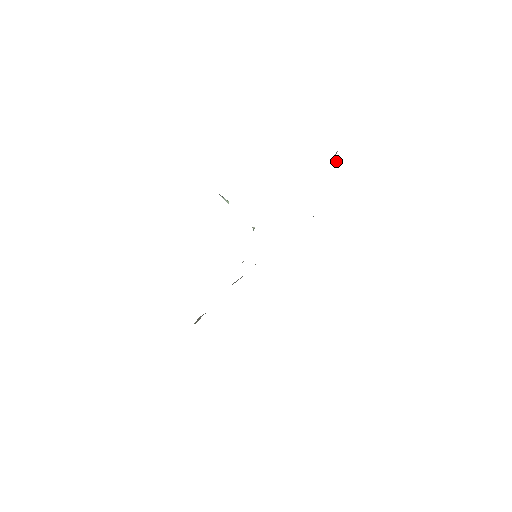
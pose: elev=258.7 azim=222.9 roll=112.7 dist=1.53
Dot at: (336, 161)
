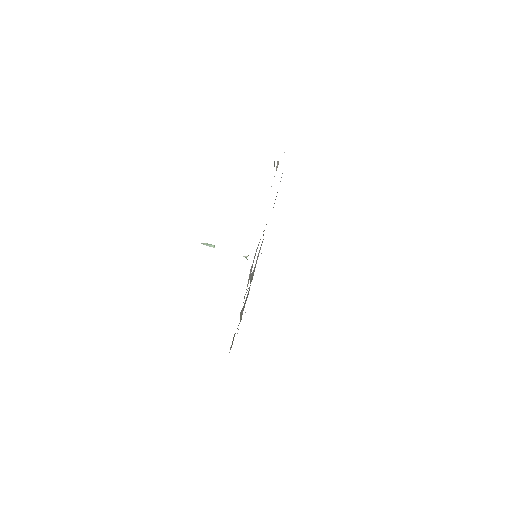
Dot at: (277, 163)
